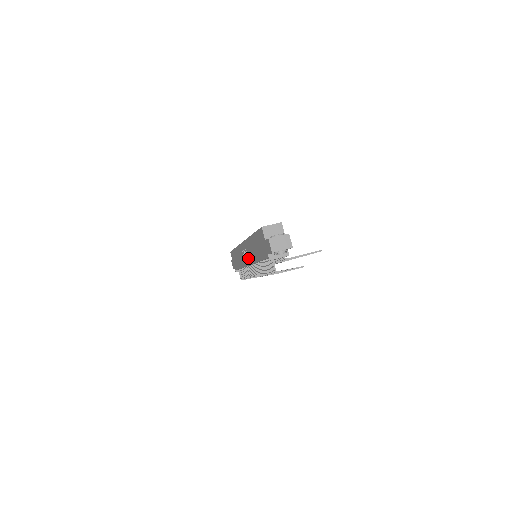
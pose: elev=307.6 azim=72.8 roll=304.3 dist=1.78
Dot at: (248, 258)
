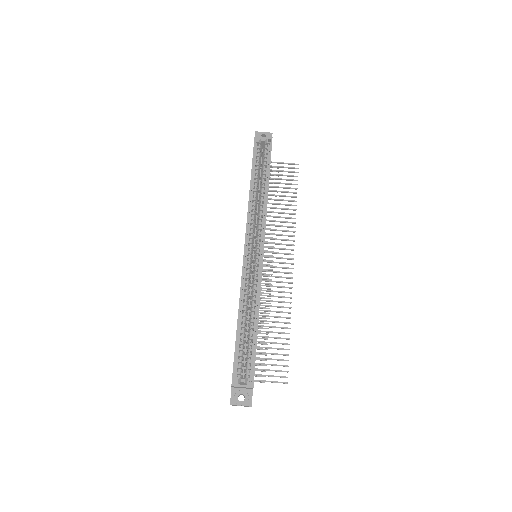
Dot at: occluded
